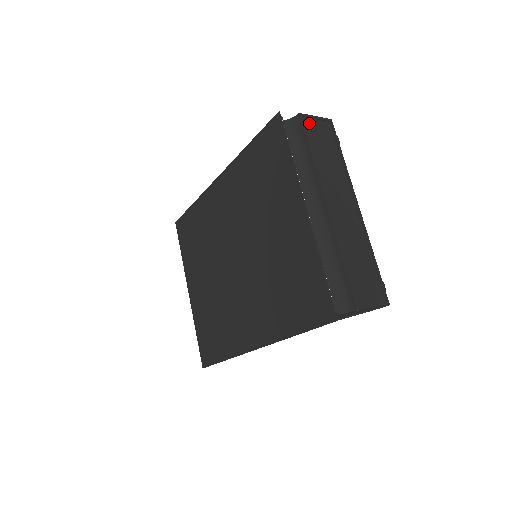
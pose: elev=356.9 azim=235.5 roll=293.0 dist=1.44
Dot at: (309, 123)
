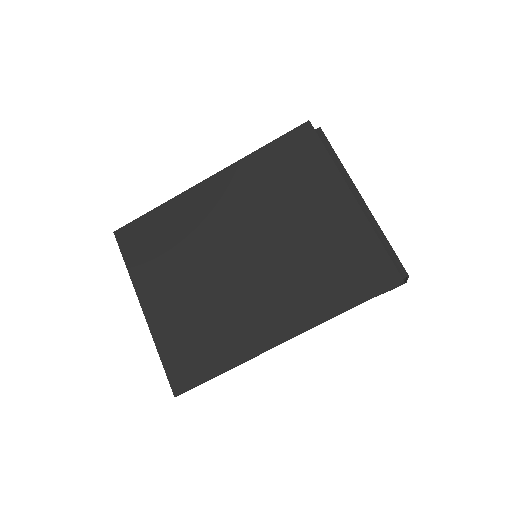
Dot at: occluded
